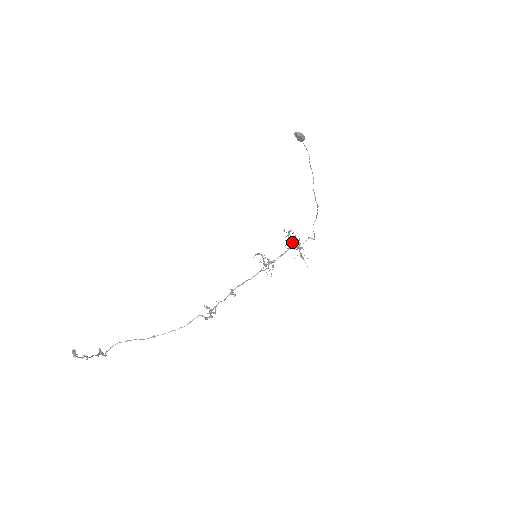
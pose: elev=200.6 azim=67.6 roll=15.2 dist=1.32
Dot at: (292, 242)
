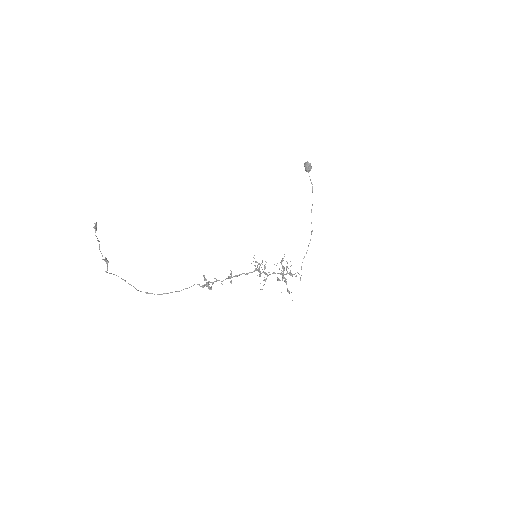
Dot at: occluded
